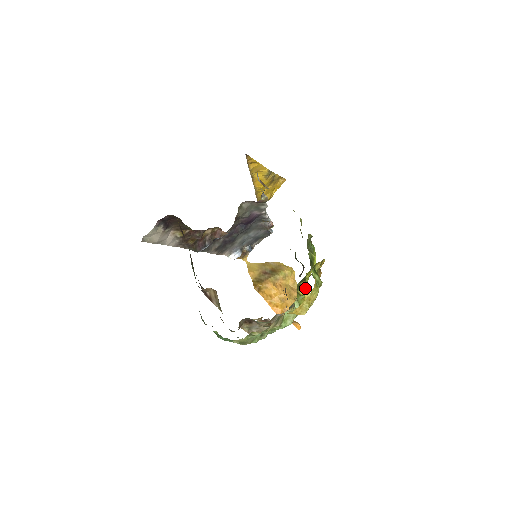
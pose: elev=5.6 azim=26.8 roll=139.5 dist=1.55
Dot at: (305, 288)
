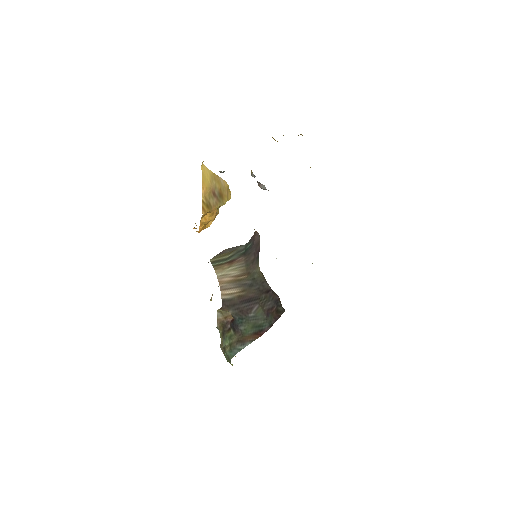
Dot at: occluded
